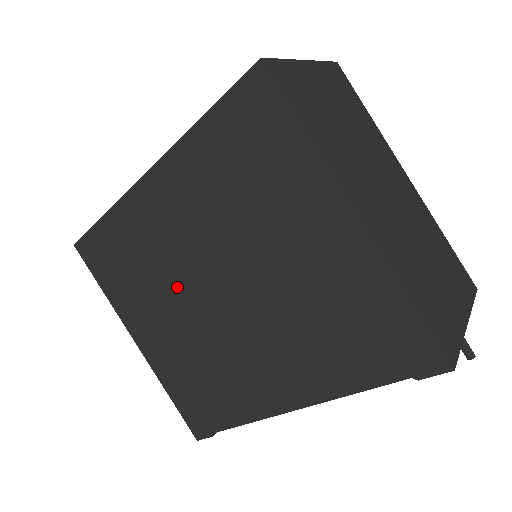
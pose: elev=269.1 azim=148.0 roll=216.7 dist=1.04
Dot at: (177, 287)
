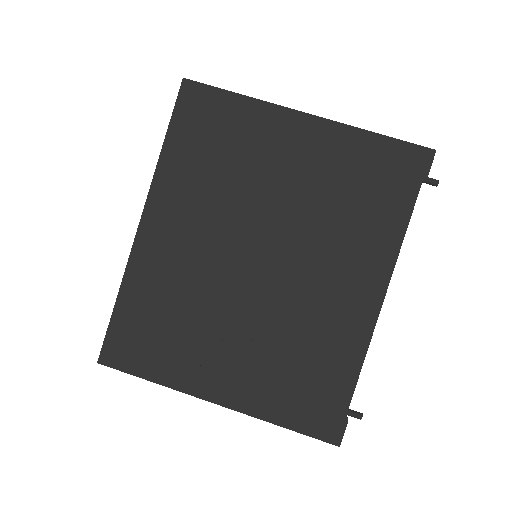
Dot at: (221, 295)
